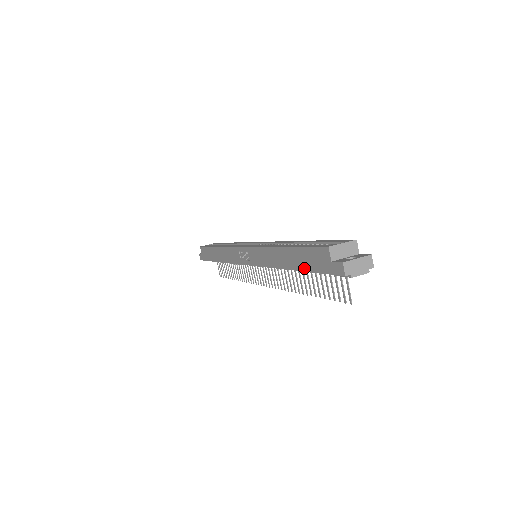
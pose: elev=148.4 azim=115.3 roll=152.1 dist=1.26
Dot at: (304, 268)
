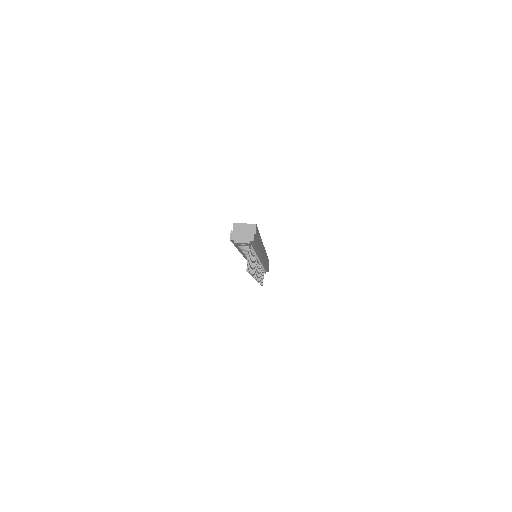
Dot at: occluded
